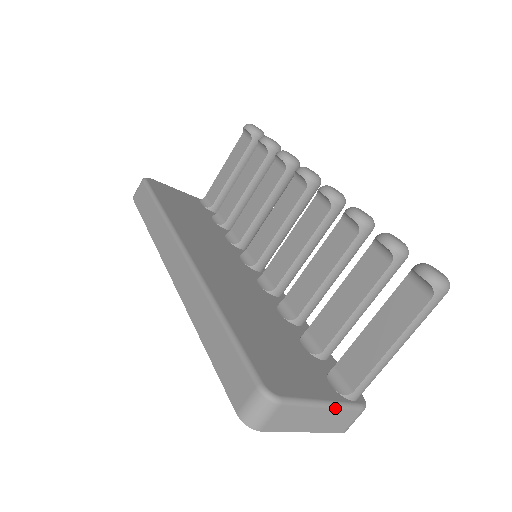
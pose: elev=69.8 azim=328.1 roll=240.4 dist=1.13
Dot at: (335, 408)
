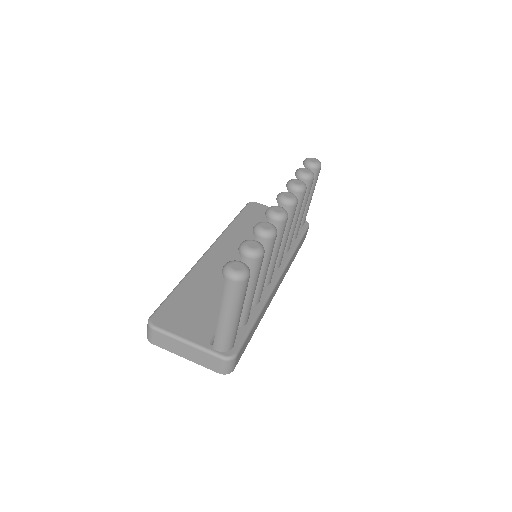
Dot at: (196, 348)
